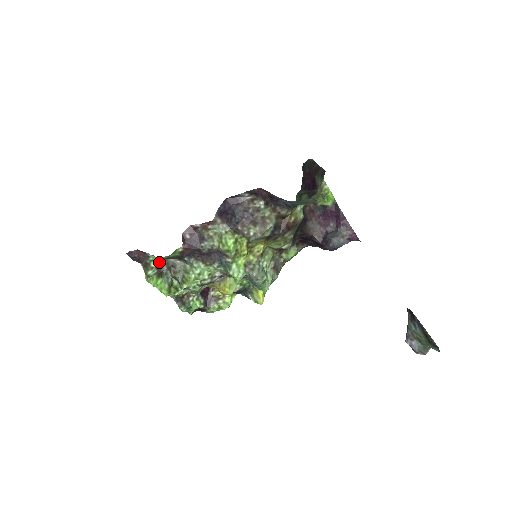
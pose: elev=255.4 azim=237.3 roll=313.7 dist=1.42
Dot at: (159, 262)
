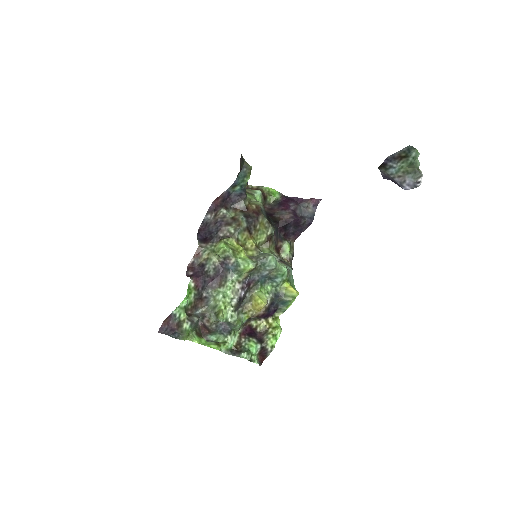
Dot at: (187, 315)
